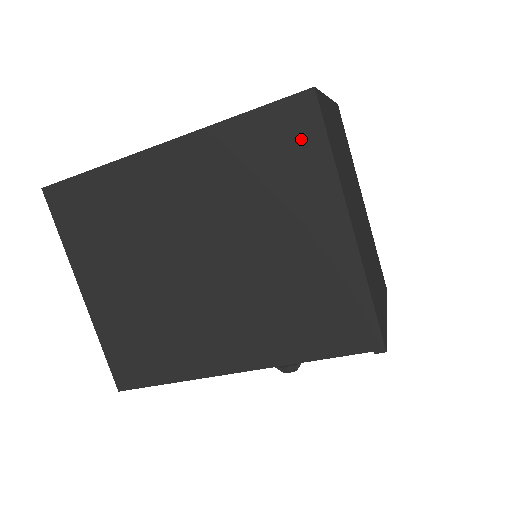
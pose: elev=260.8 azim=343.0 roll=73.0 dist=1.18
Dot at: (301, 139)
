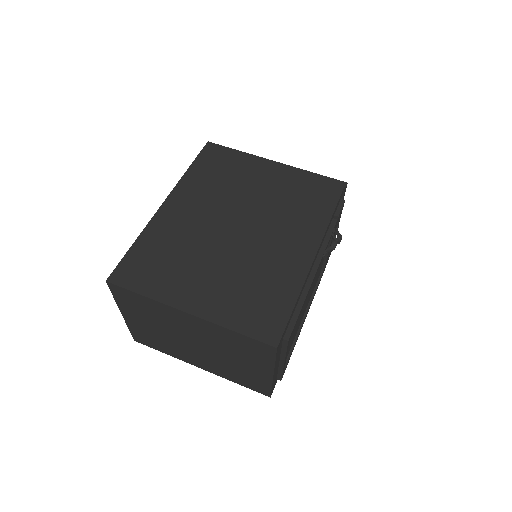
Dot at: (222, 156)
